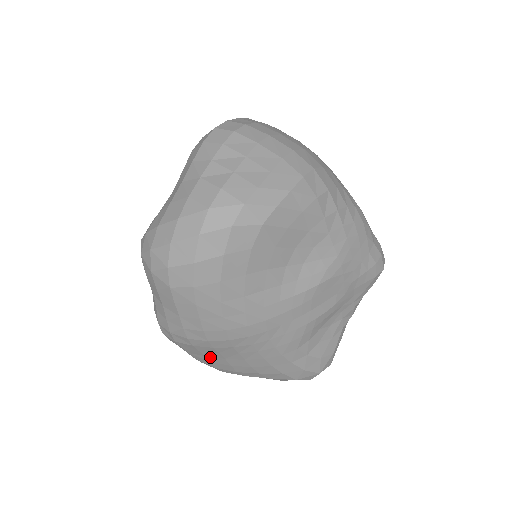
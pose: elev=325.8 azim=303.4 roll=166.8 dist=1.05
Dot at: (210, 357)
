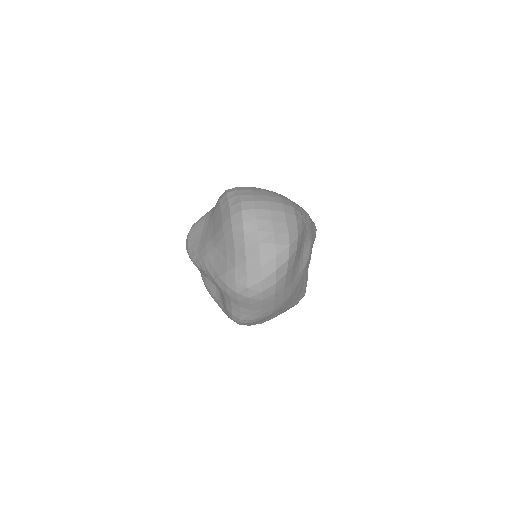
Dot at: (264, 320)
